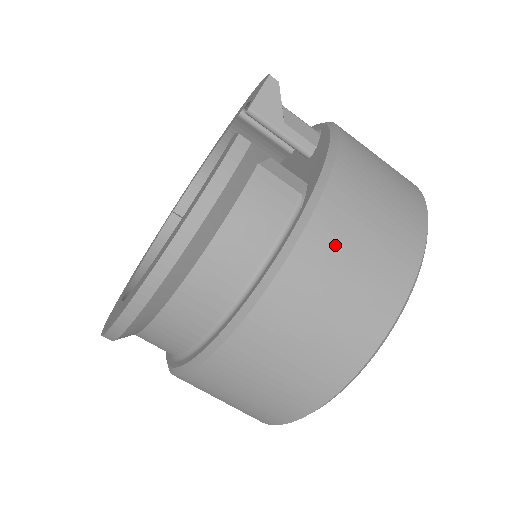
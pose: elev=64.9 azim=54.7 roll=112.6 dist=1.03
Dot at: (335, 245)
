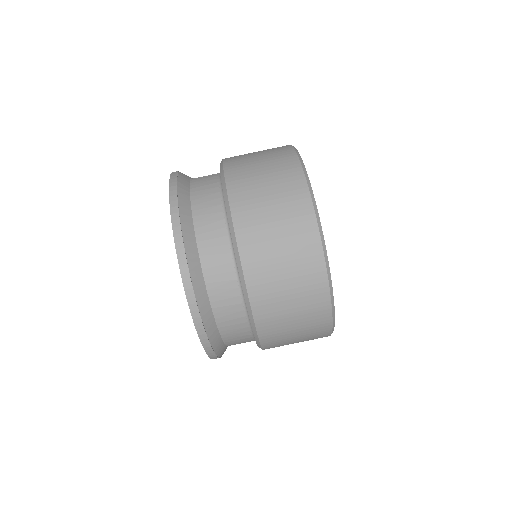
Dot at: (243, 164)
